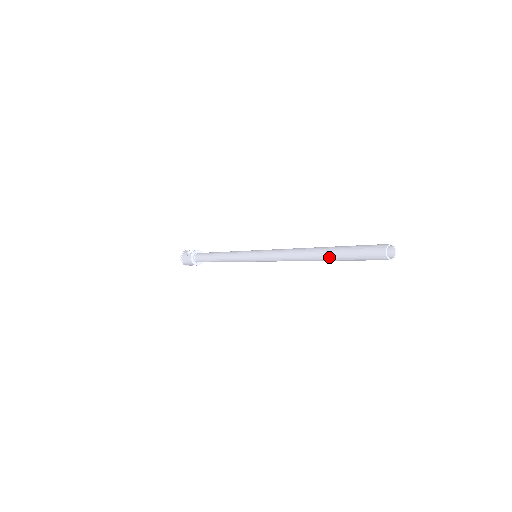
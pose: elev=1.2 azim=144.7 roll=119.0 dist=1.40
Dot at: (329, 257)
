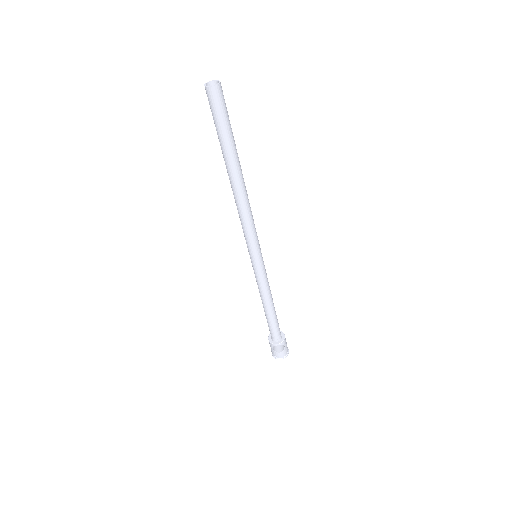
Dot at: (223, 156)
